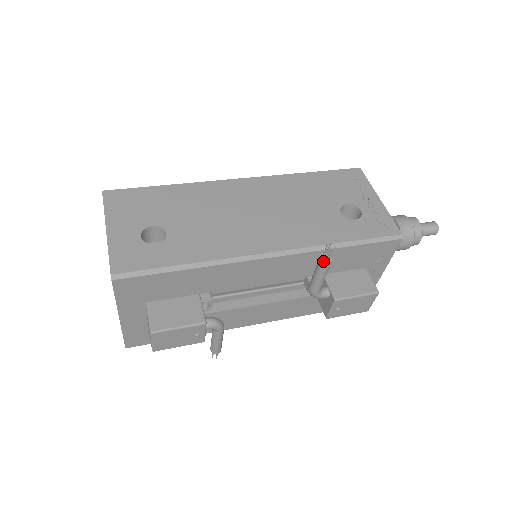
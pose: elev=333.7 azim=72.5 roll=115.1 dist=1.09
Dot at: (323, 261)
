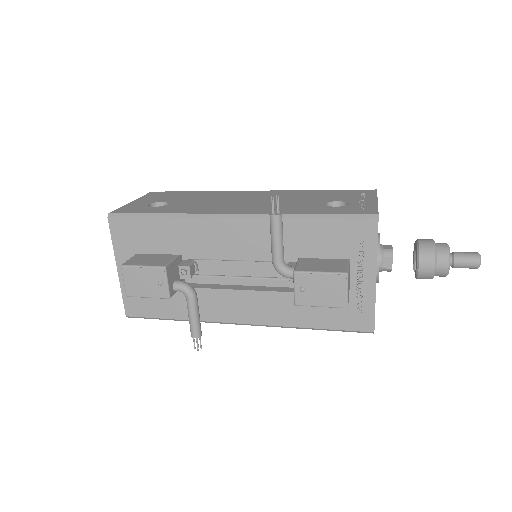
Dot at: (270, 214)
